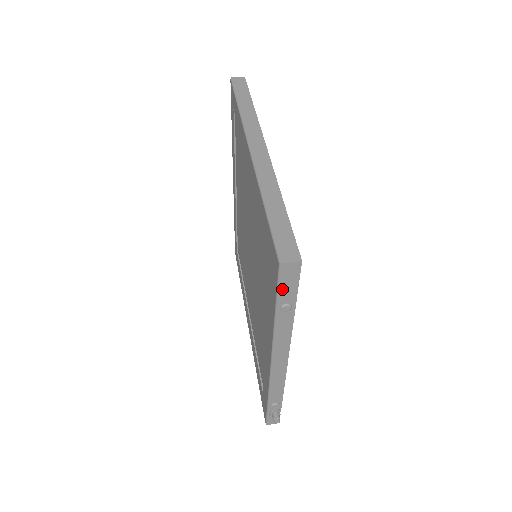
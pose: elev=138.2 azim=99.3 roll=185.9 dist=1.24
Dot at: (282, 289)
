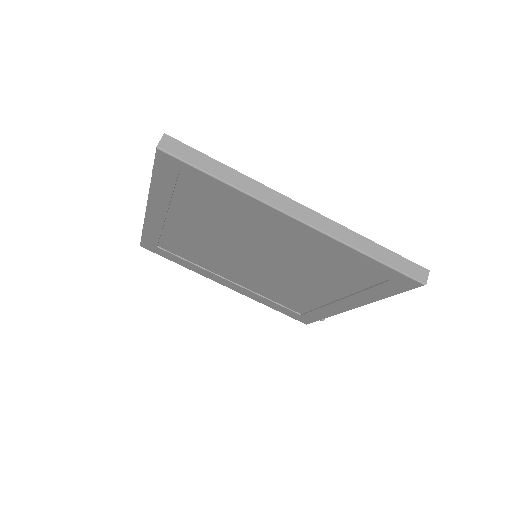
Dot at: occluded
